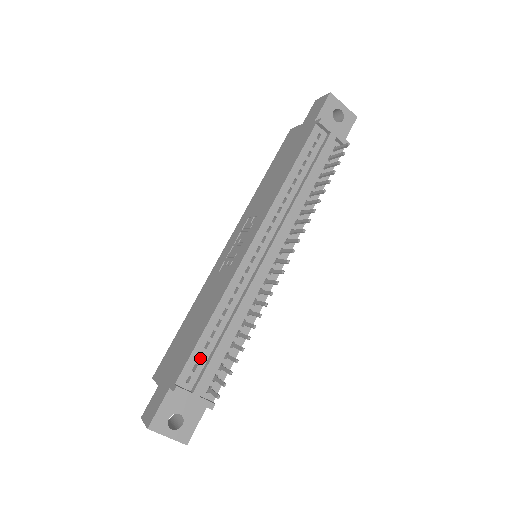
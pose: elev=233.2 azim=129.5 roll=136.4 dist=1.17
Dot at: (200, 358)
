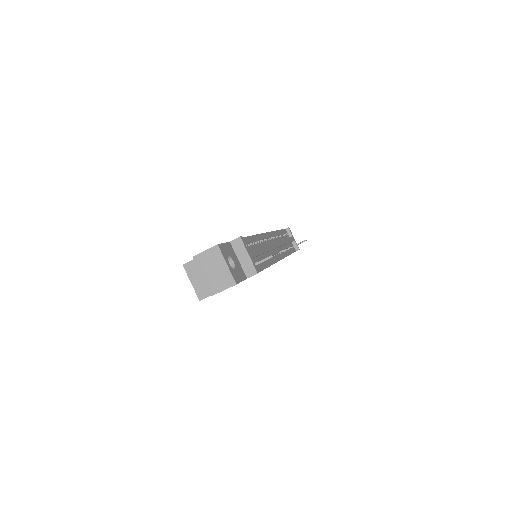
Dot at: (247, 246)
